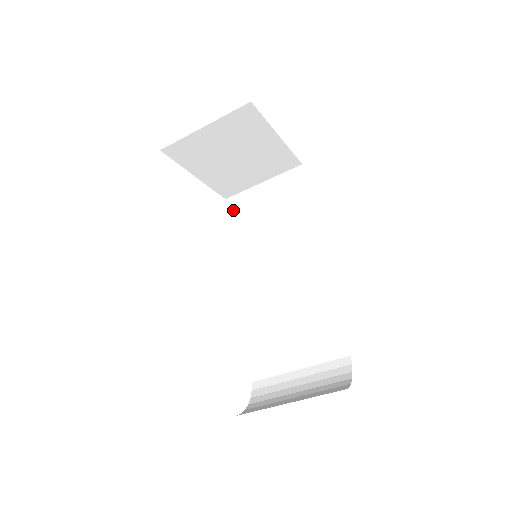
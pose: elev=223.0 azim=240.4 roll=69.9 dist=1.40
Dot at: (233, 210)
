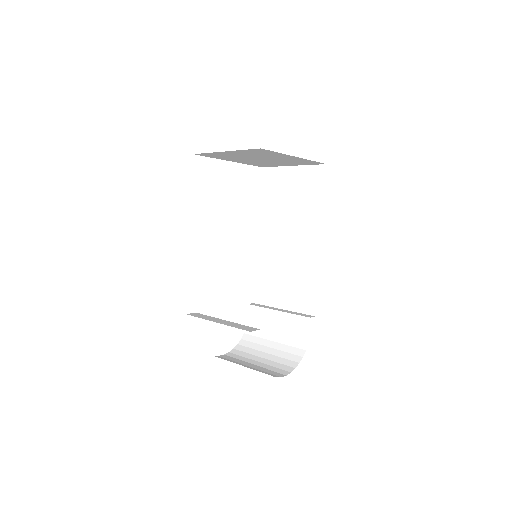
Dot at: (265, 181)
